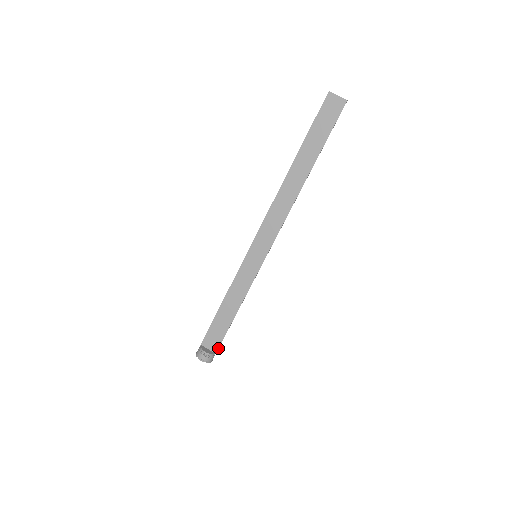
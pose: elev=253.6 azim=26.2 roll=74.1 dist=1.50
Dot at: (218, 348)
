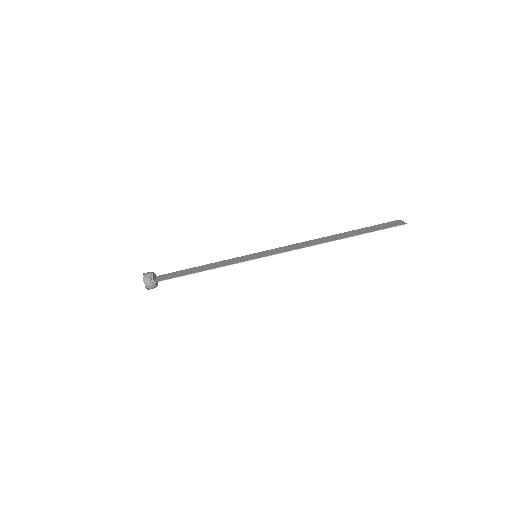
Dot at: occluded
